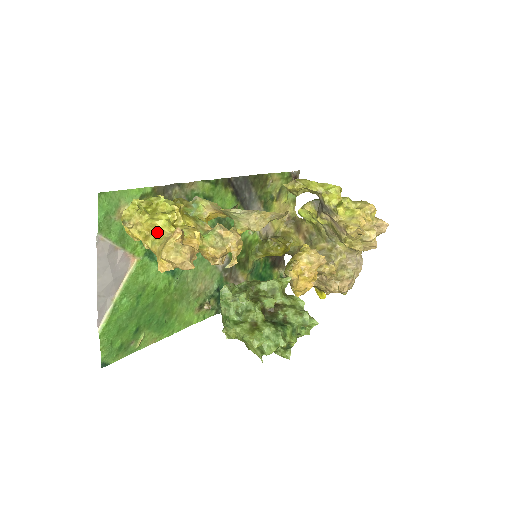
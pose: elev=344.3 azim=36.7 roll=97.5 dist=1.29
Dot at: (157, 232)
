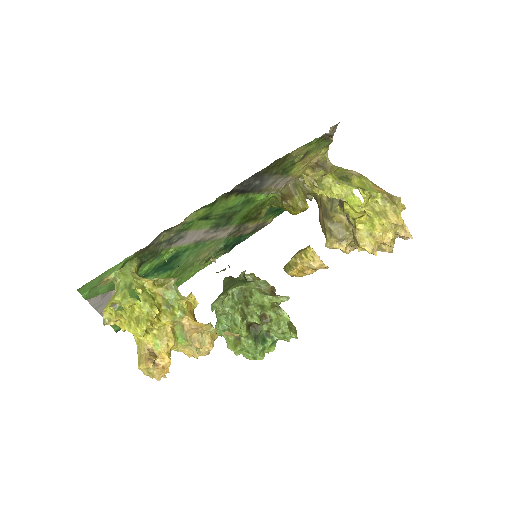
Dot at: occluded
